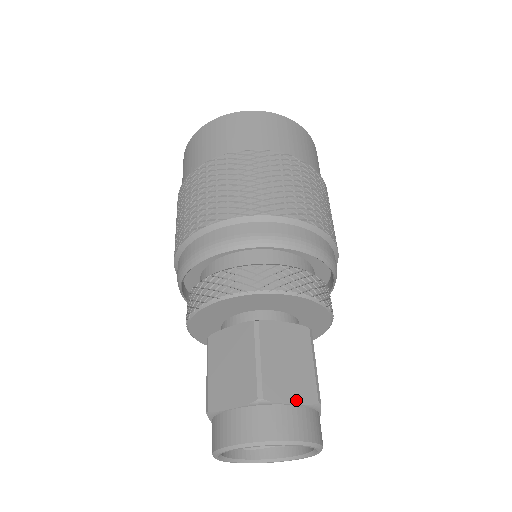
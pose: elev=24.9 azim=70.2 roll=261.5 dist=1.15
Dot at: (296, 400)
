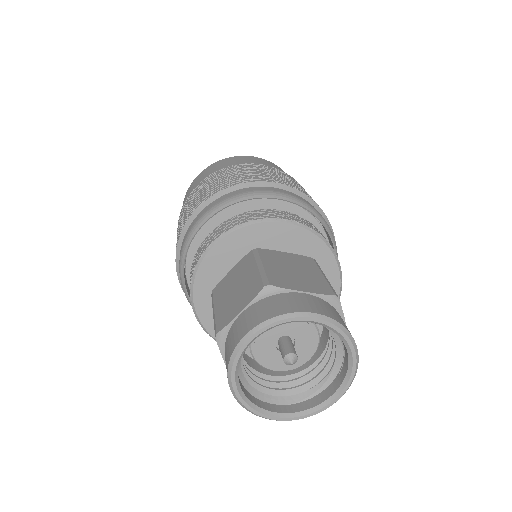
Dot at: (308, 290)
